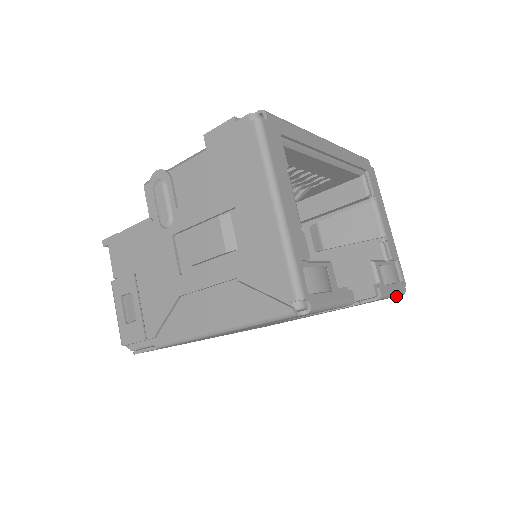
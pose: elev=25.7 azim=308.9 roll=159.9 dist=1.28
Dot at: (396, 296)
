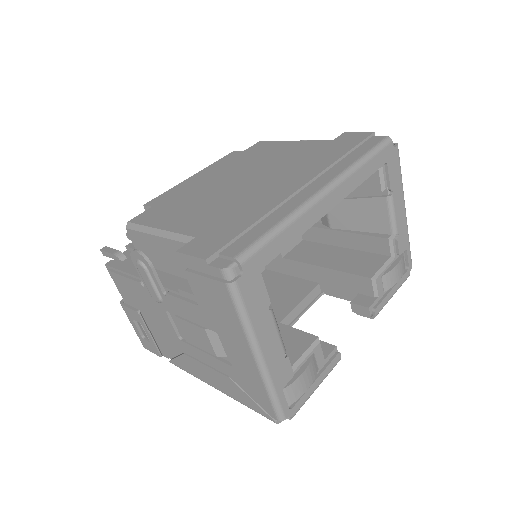
Dot at: occluded
